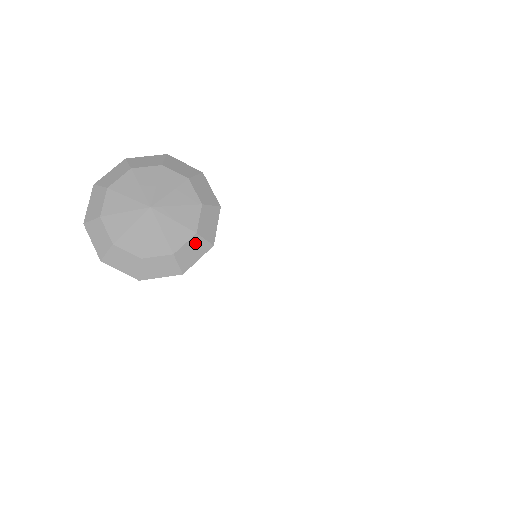
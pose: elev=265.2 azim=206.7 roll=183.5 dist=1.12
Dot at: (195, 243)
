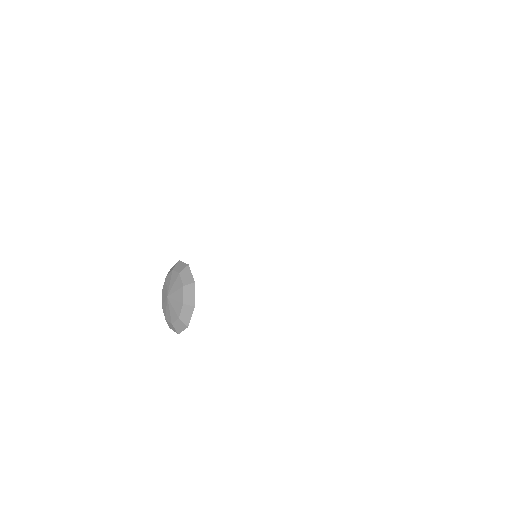
Dot at: (187, 290)
